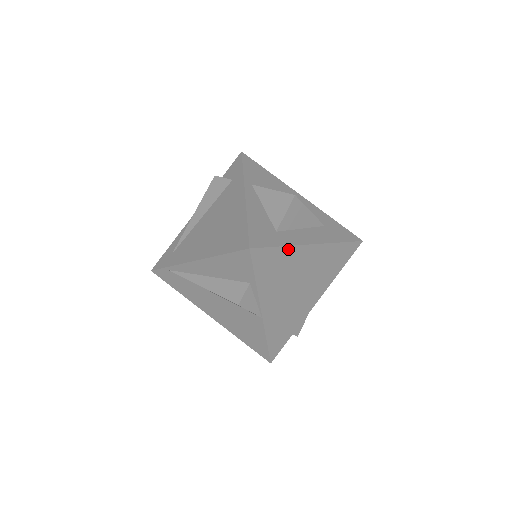
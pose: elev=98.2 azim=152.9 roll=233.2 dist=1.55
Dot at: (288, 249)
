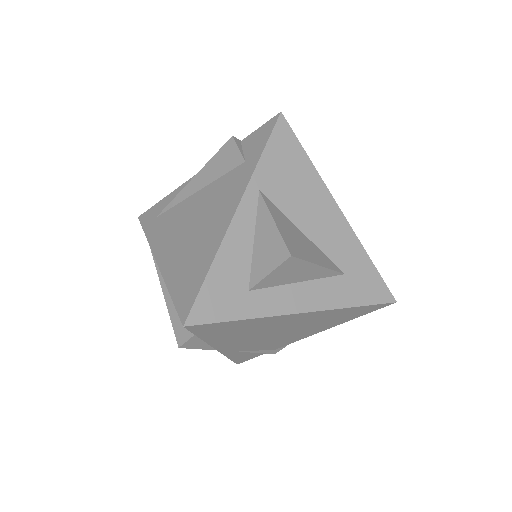
Dot at: (254, 319)
